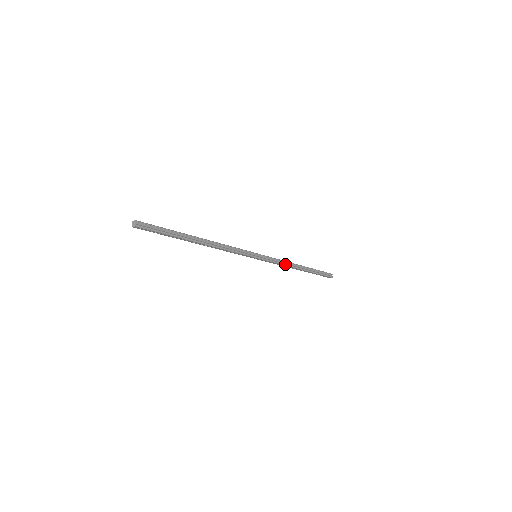
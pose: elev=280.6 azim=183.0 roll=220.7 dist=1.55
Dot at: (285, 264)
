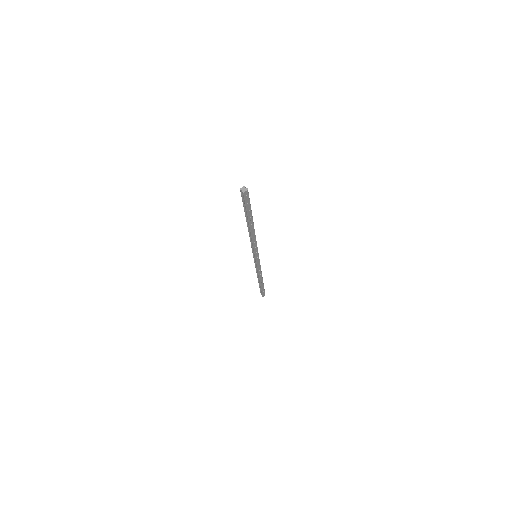
Dot at: occluded
